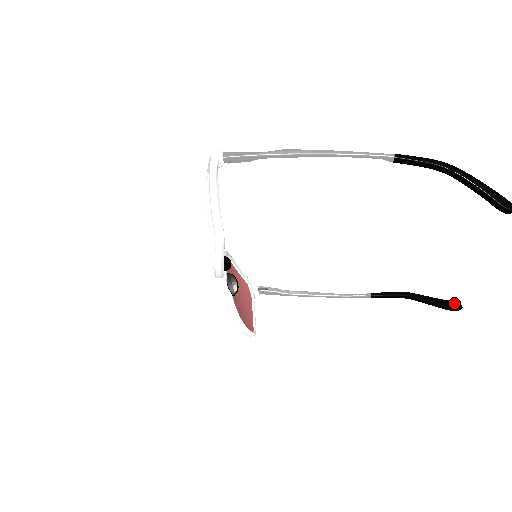
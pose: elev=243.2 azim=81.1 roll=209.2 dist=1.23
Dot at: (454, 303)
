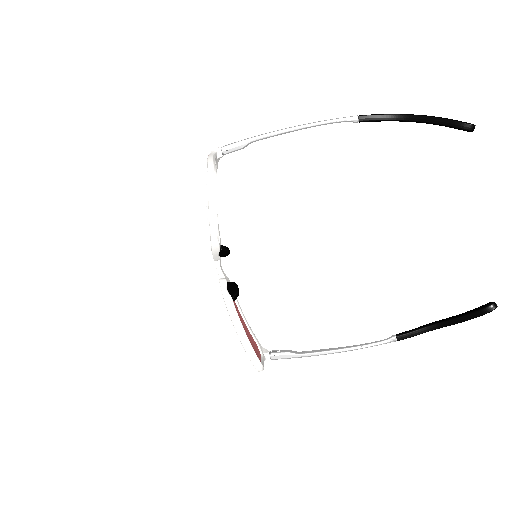
Dot at: (486, 304)
